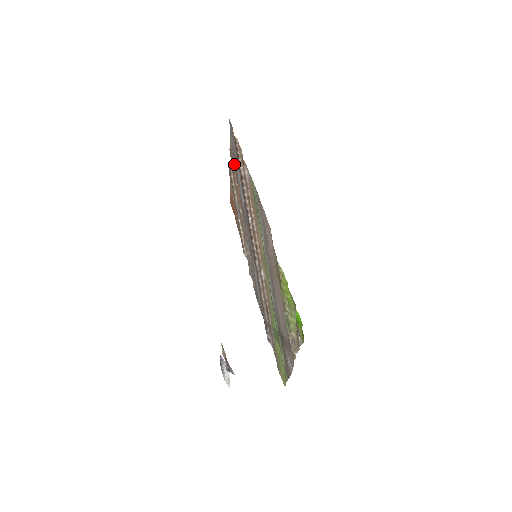
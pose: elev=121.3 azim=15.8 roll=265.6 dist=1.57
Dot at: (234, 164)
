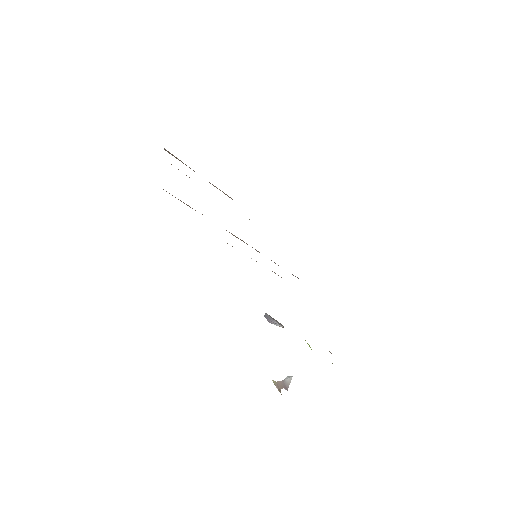
Dot at: occluded
